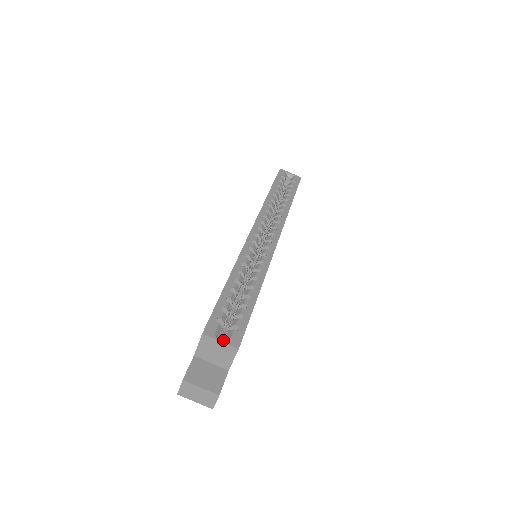
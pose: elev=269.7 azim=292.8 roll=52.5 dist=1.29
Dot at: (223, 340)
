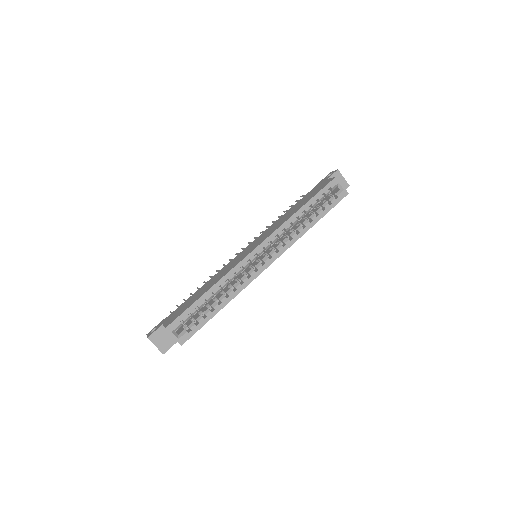
Dot at: (175, 337)
